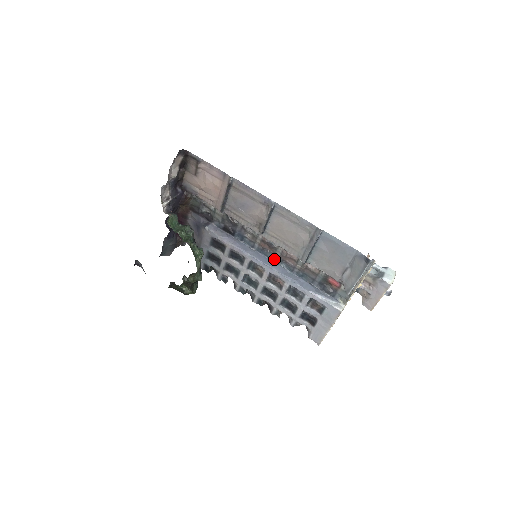
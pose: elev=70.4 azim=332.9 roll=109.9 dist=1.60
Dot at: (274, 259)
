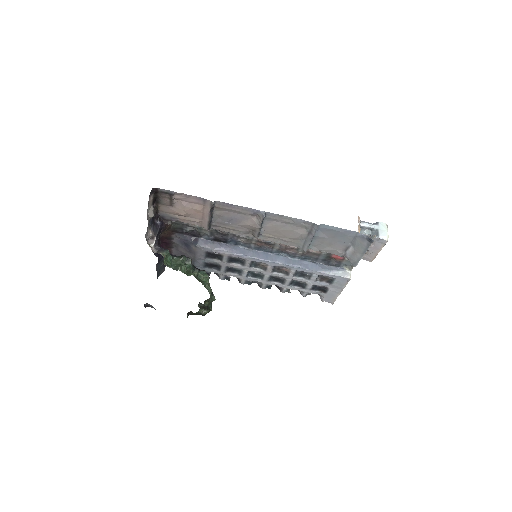
Dot at: (273, 252)
